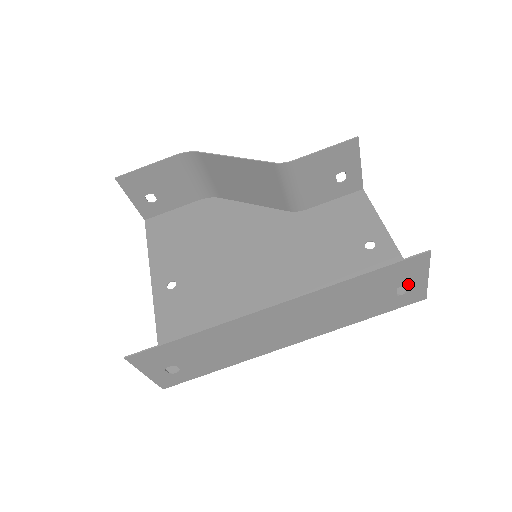
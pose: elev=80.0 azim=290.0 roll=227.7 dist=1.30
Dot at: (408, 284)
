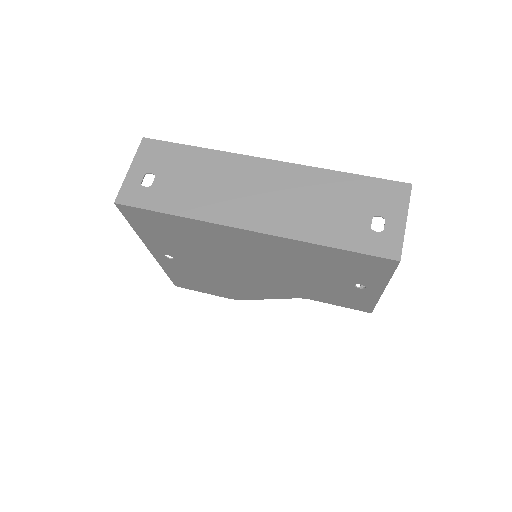
Dot at: (385, 218)
